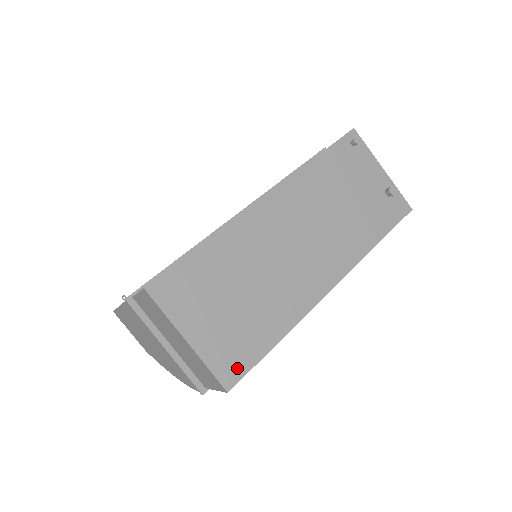
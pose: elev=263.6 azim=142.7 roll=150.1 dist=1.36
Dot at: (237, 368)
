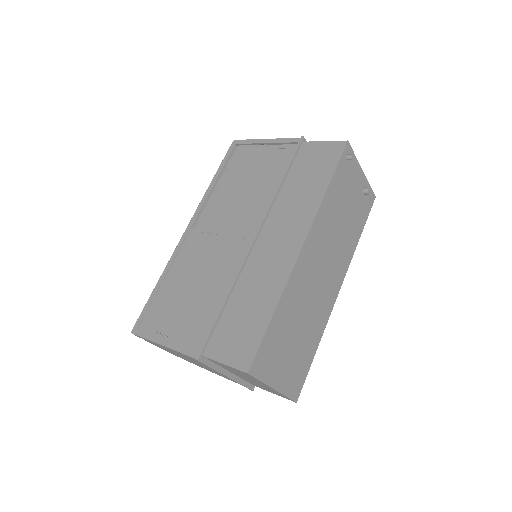
Dot at: (299, 384)
